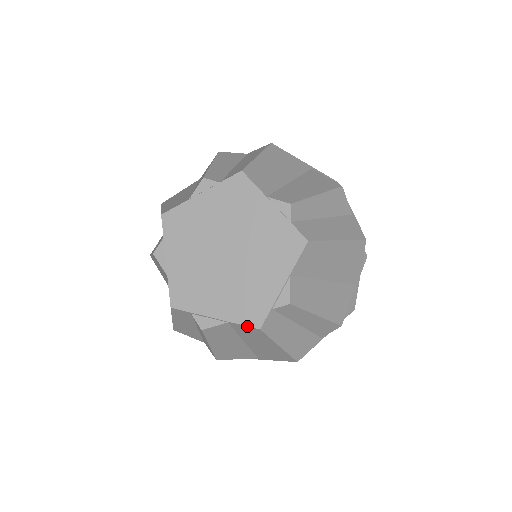
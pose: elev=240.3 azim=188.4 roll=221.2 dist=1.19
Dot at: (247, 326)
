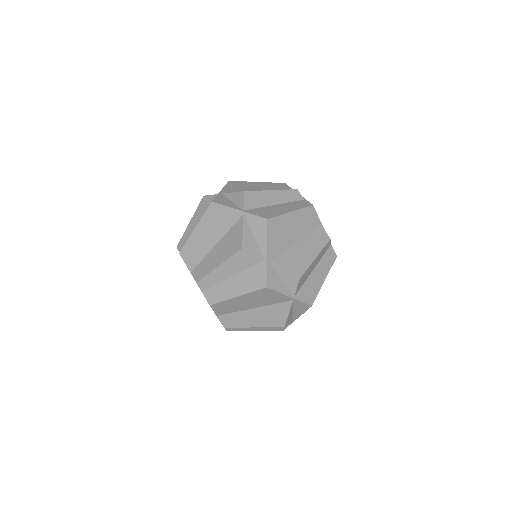
Dot at: occluded
